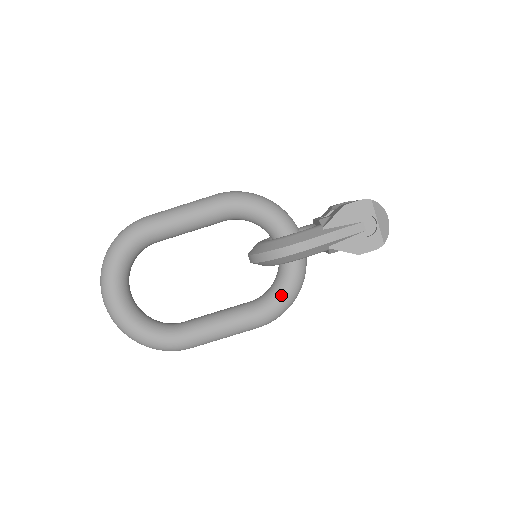
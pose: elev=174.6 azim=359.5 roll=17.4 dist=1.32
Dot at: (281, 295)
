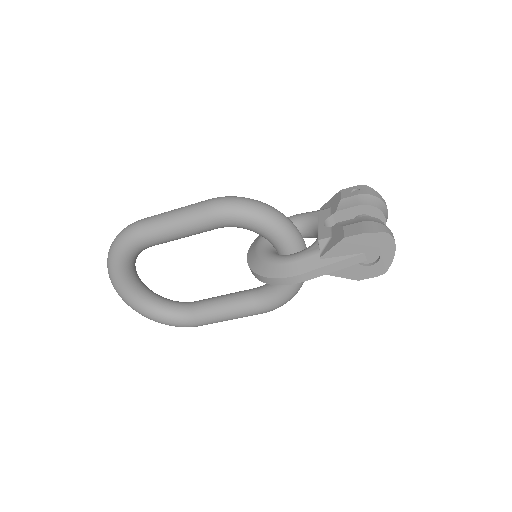
Dot at: (282, 294)
